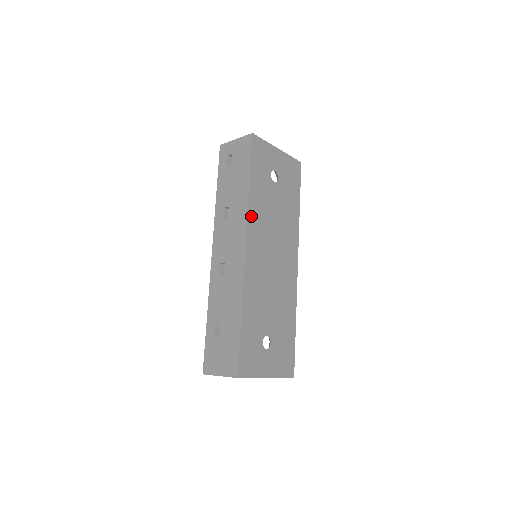
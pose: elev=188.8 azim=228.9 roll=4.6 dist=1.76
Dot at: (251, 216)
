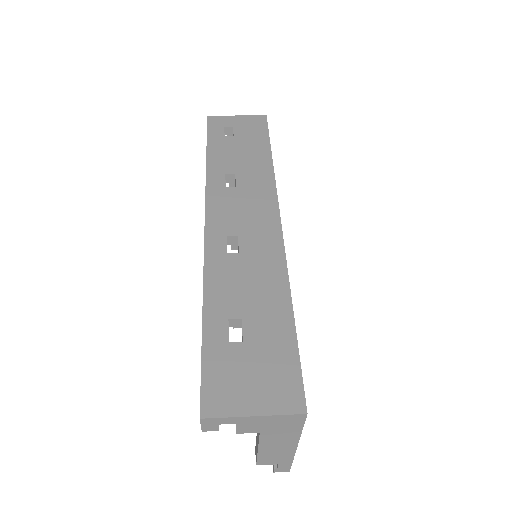
Dot at: occluded
